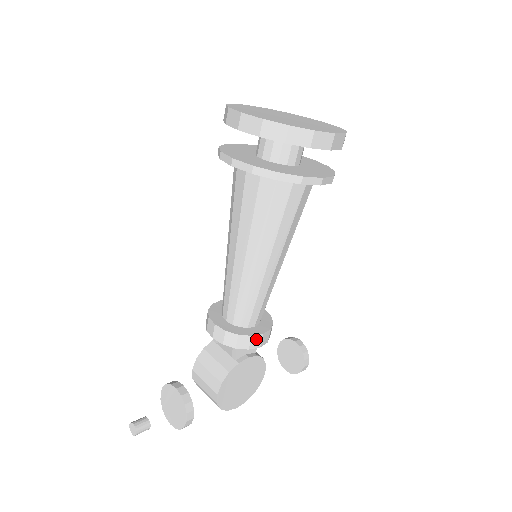
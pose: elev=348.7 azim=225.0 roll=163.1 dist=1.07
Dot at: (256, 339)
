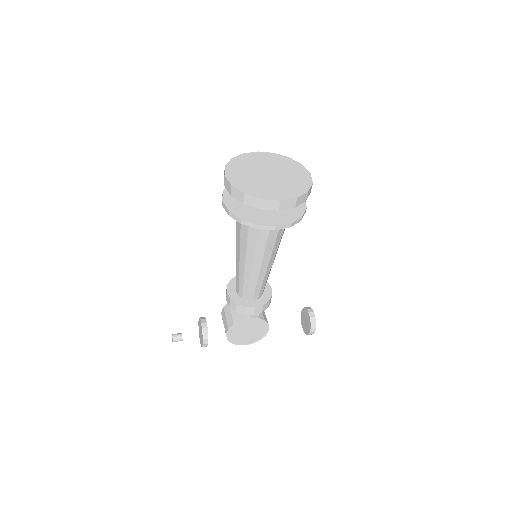
Dot at: (249, 309)
